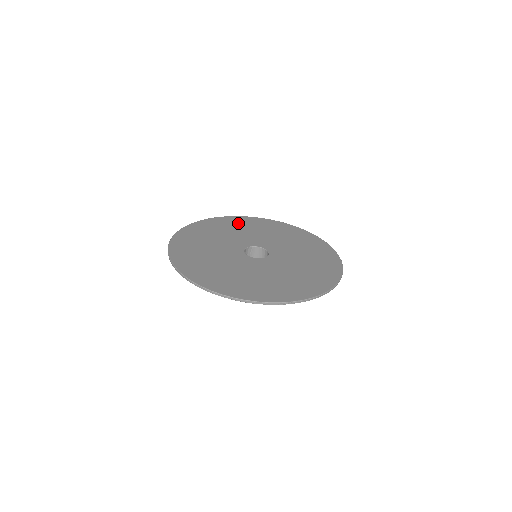
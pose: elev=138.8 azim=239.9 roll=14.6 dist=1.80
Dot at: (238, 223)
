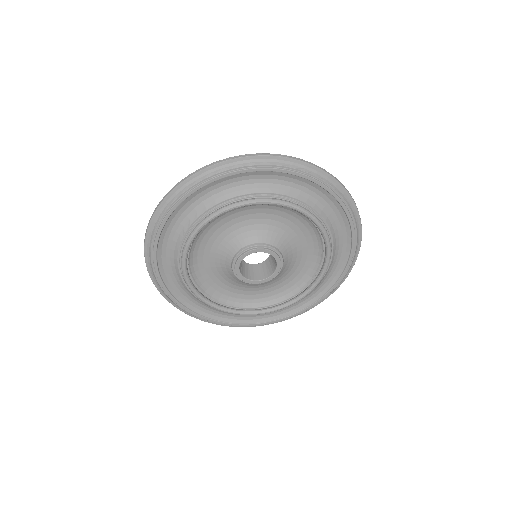
Dot at: occluded
